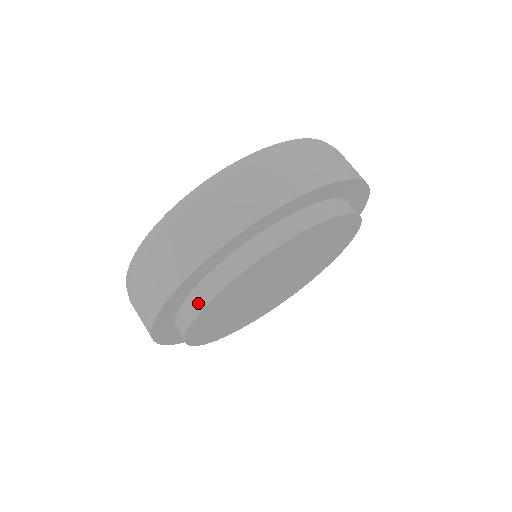
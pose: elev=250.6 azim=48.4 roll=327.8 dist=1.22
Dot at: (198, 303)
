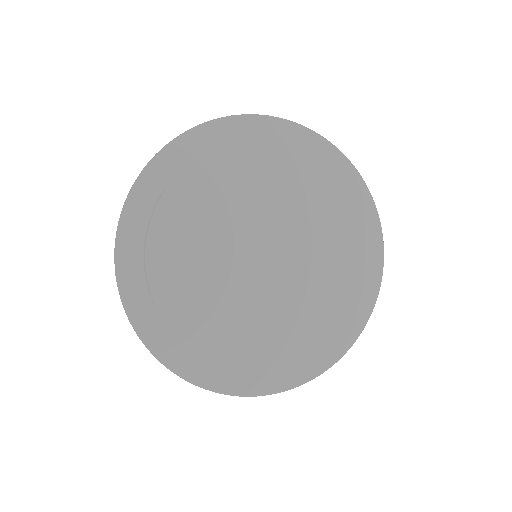
Dot at: (182, 168)
